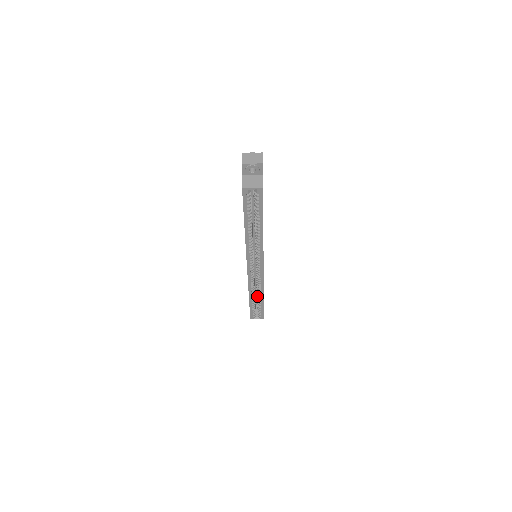
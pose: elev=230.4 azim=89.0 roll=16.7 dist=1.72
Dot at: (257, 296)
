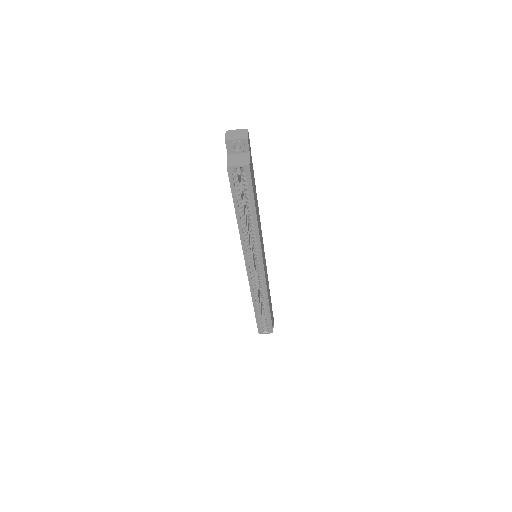
Dot at: occluded
